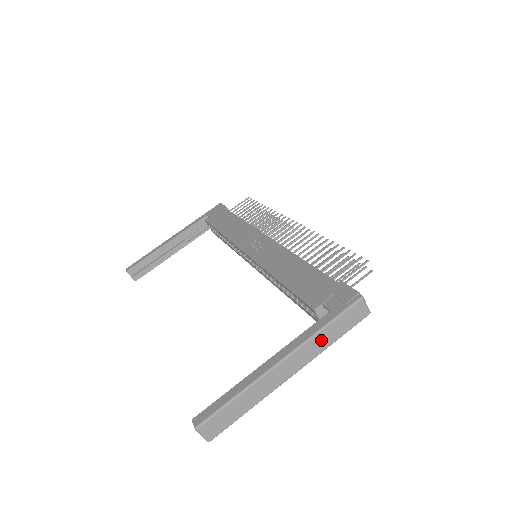
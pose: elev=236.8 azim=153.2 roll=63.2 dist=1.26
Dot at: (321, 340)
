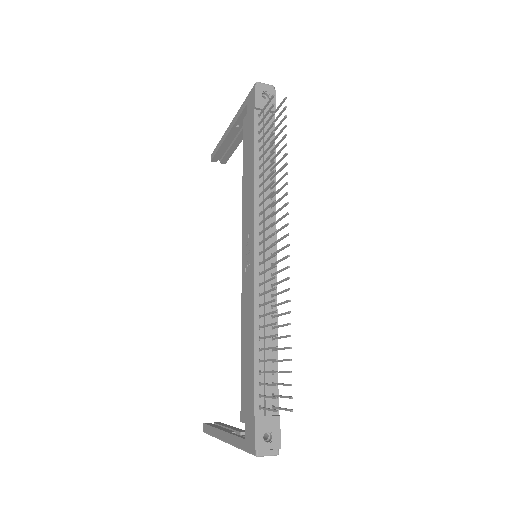
Dot at: occluded
